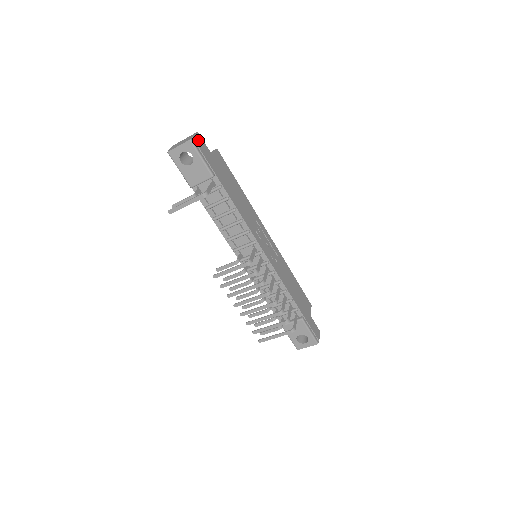
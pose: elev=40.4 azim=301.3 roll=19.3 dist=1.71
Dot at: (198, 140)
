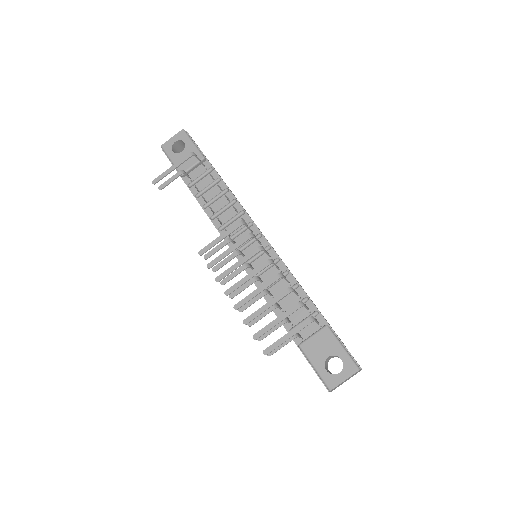
Dot at: occluded
